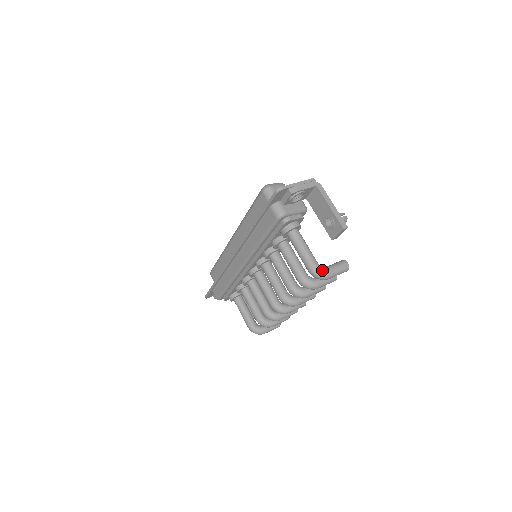
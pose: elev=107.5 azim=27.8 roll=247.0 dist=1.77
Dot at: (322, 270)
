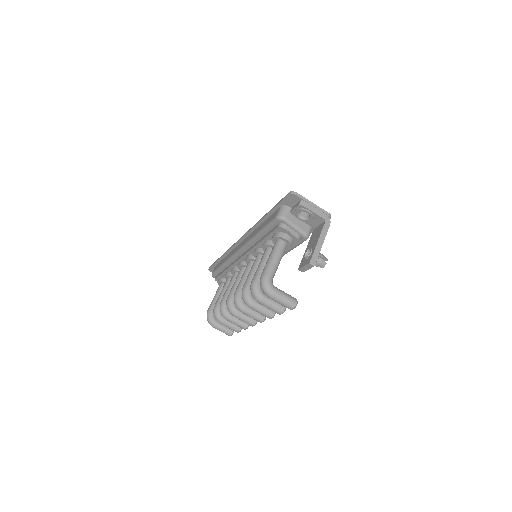
Dot at: (269, 284)
